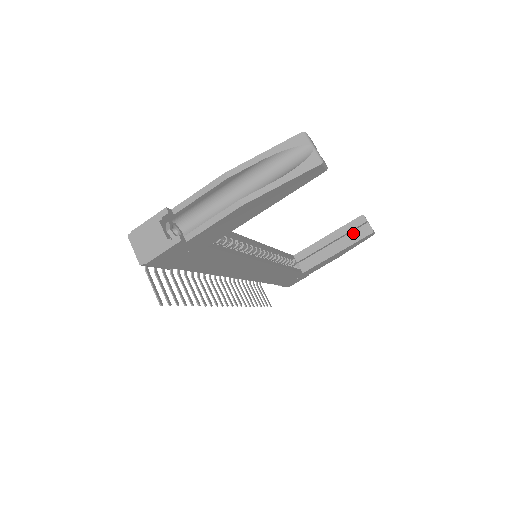
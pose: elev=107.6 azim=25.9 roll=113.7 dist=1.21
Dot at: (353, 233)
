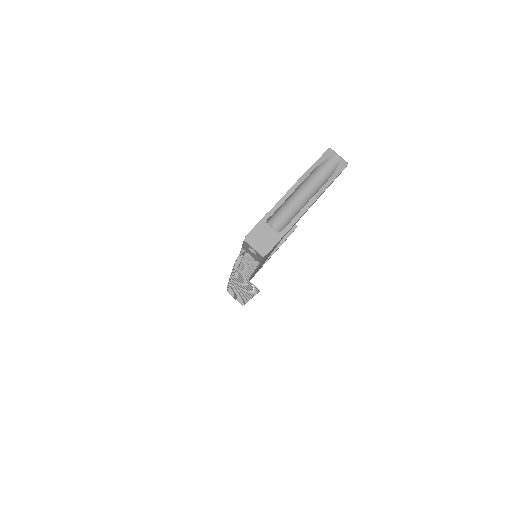
Dot at: occluded
